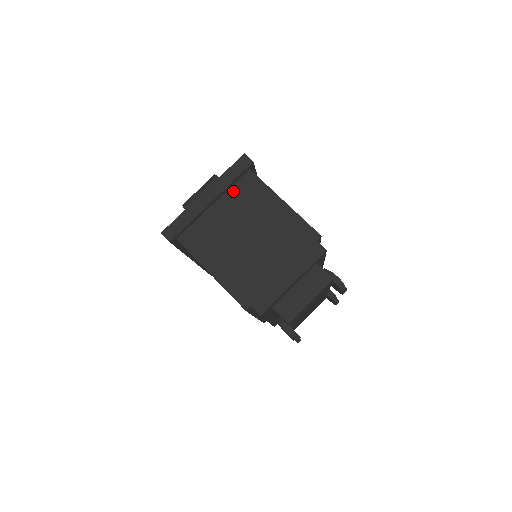
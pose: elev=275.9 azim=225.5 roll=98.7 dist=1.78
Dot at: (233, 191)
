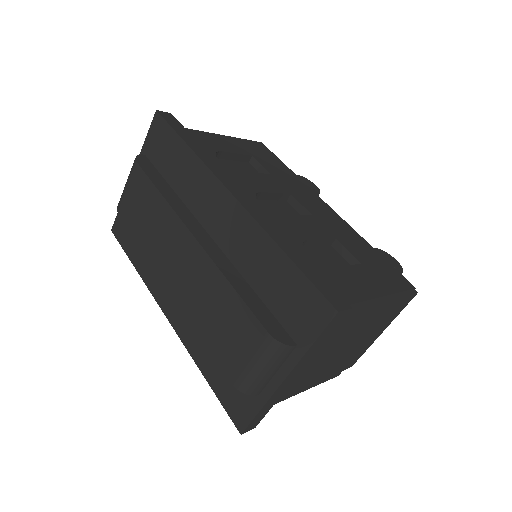
Dot at: occluded
